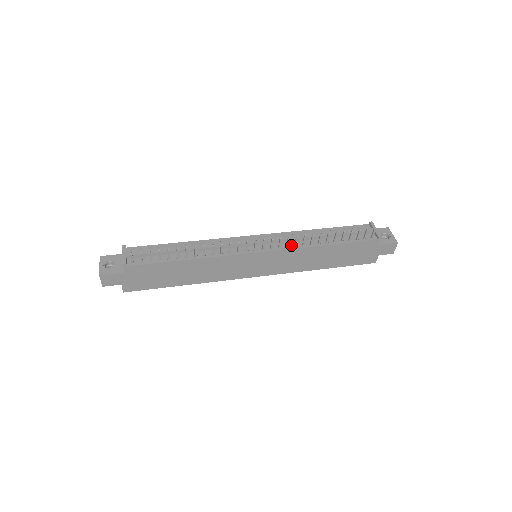
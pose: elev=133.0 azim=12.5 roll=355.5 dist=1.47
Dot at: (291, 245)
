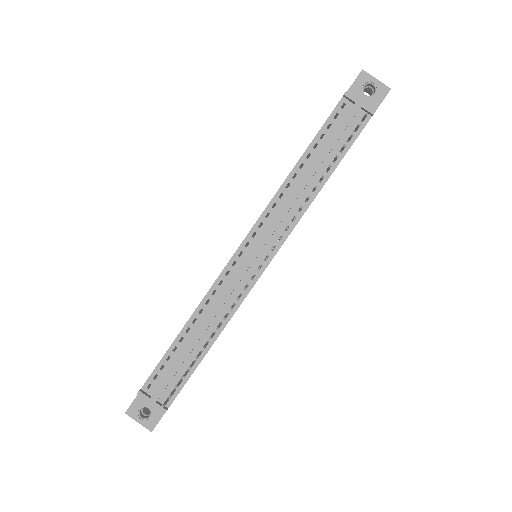
Dot at: (289, 223)
